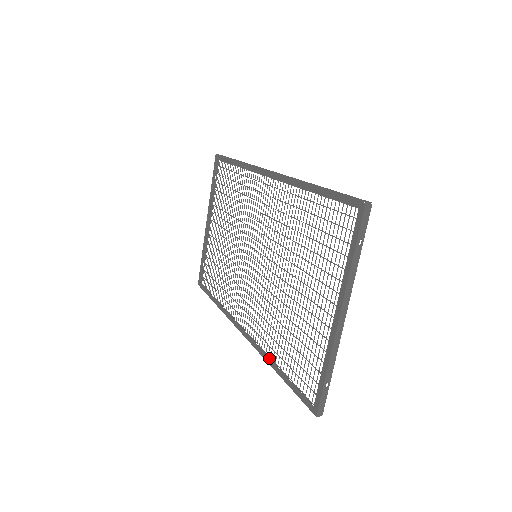
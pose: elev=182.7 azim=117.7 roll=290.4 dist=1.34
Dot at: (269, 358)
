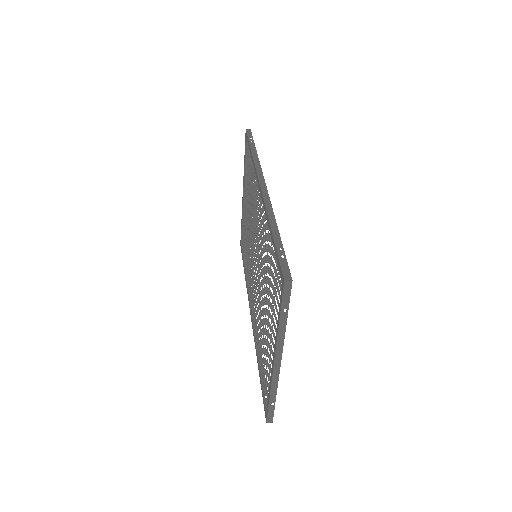
Dot at: (256, 351)
